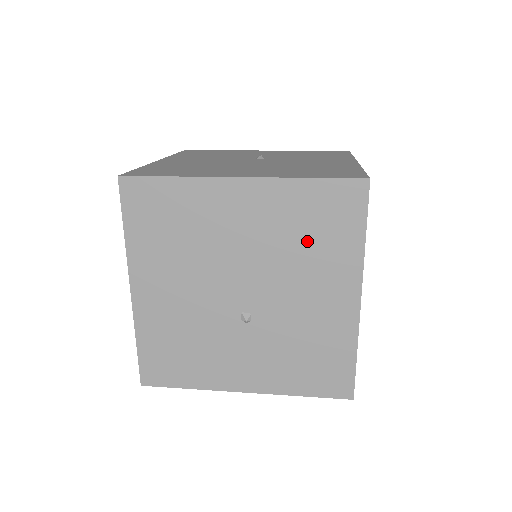
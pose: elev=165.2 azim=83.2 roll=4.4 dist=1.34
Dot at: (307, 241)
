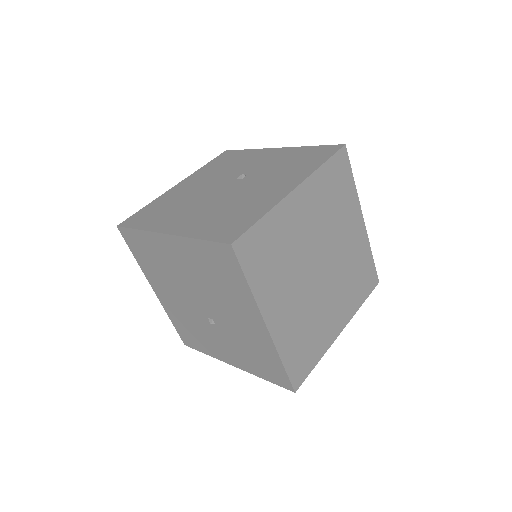
Dot at: (218, 281)
